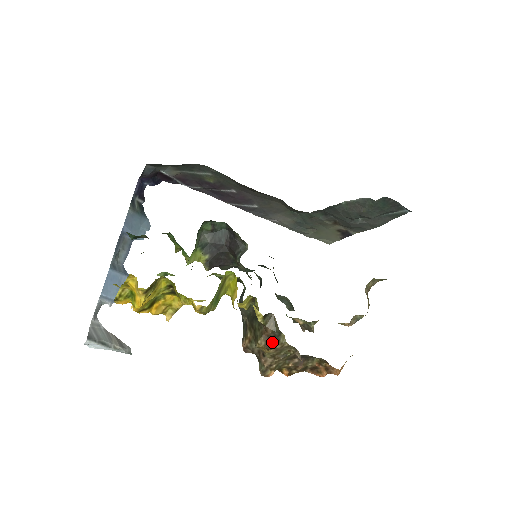
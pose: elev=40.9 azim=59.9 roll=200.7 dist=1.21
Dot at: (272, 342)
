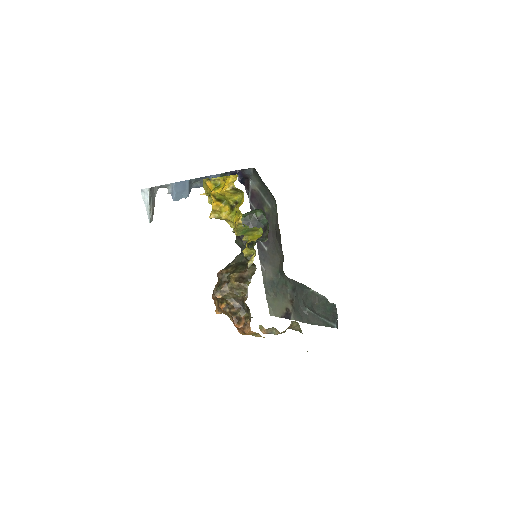
Dot at: (241, 280)
